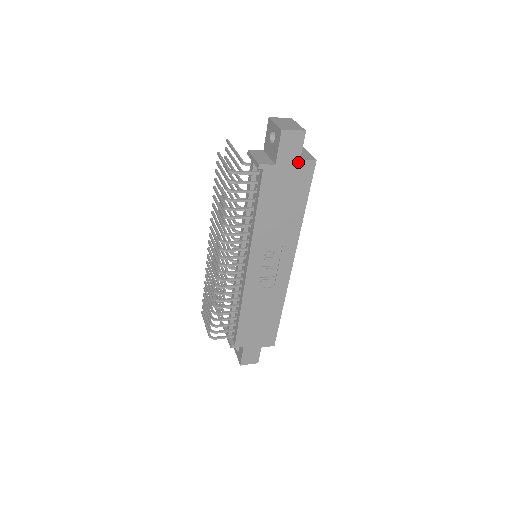
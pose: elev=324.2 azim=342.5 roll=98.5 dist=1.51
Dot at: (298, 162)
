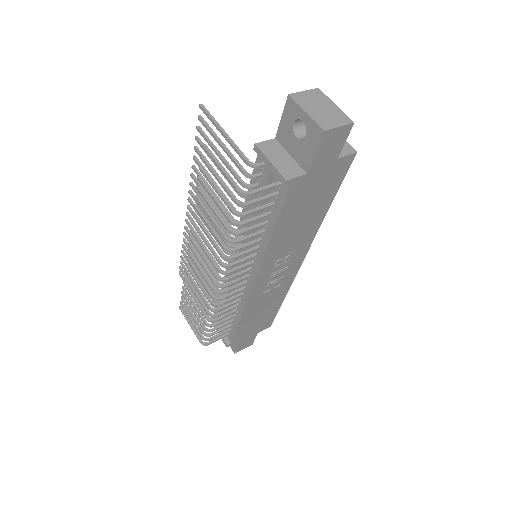
Dot at: (335, 162)
